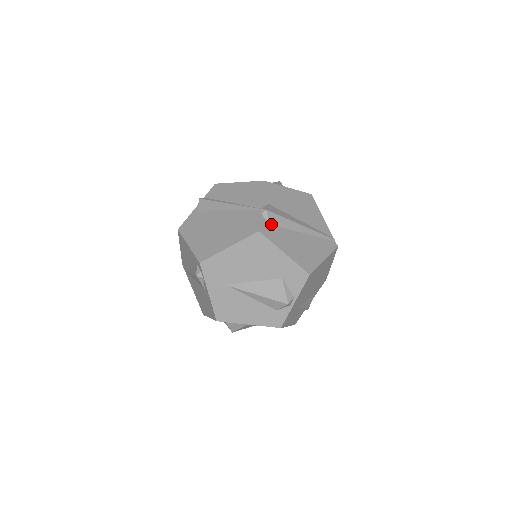
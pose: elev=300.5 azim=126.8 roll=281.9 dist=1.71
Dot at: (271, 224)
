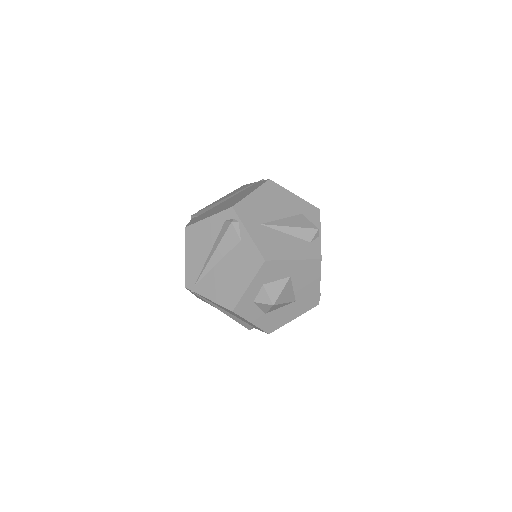
Dot at: occluded
